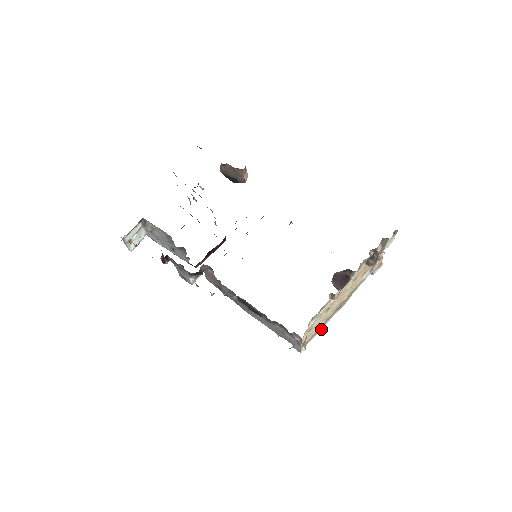
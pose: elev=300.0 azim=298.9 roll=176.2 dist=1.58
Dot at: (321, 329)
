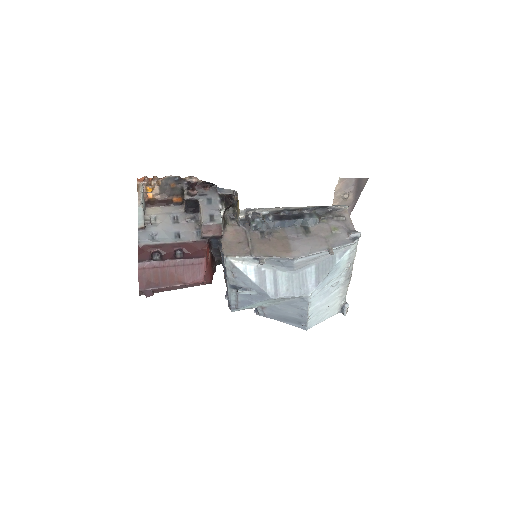
Dot at: (355, 253)
